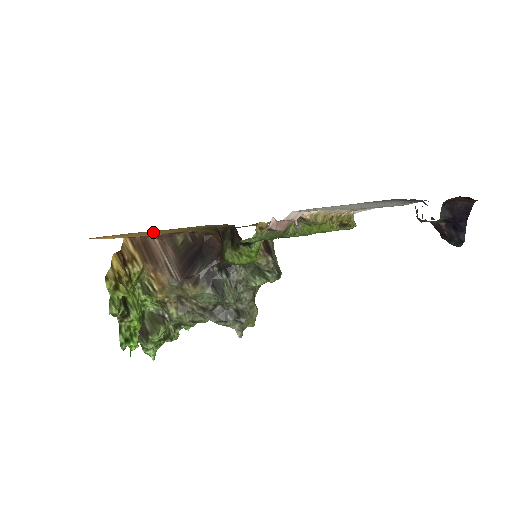
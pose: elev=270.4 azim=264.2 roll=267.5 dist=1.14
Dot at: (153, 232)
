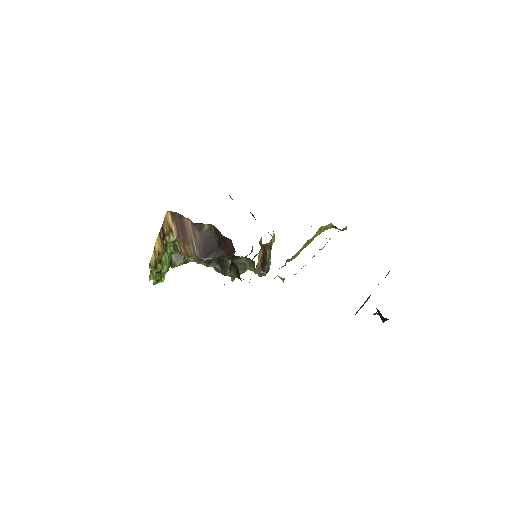
Dot at: occluded
